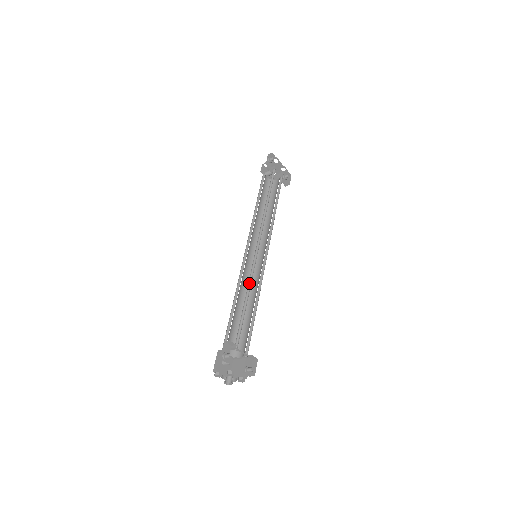
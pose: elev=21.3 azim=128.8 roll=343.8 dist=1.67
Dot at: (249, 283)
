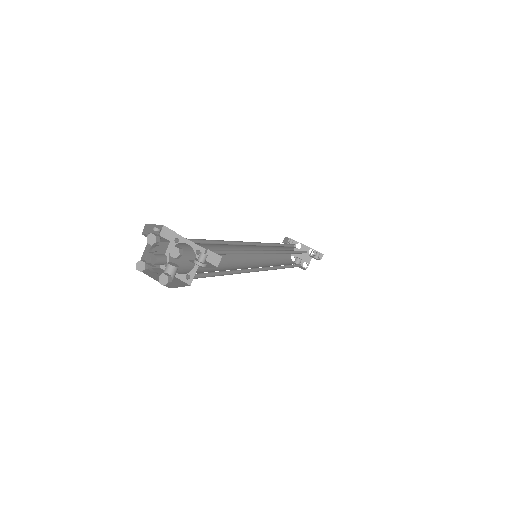
Dot at: (230, 245)
